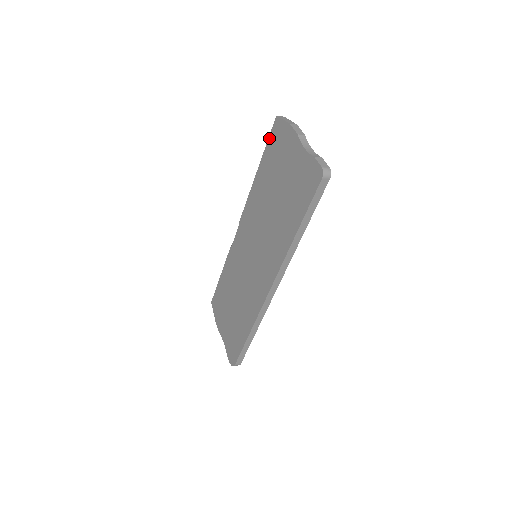
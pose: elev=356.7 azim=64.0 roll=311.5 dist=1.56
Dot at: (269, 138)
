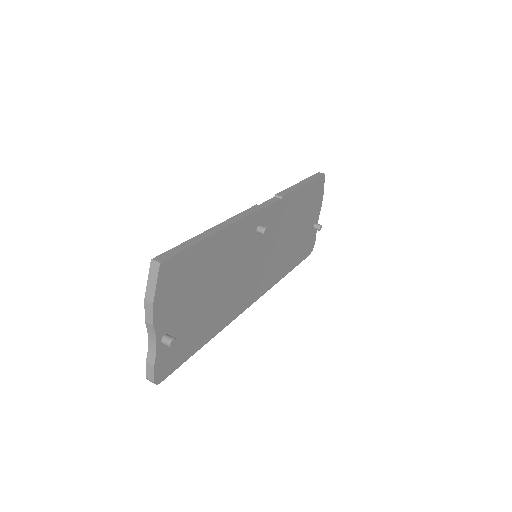
Dot at: (174, 249)
